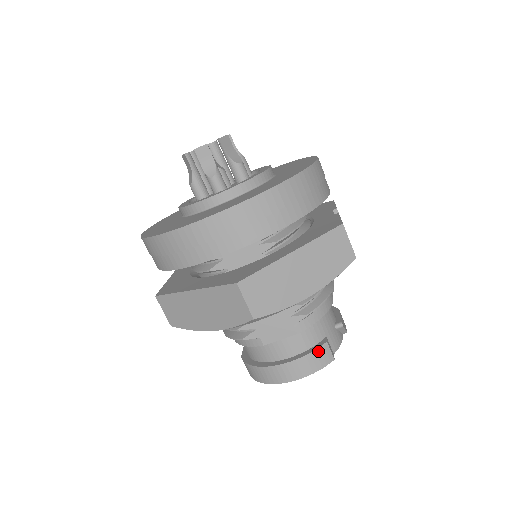
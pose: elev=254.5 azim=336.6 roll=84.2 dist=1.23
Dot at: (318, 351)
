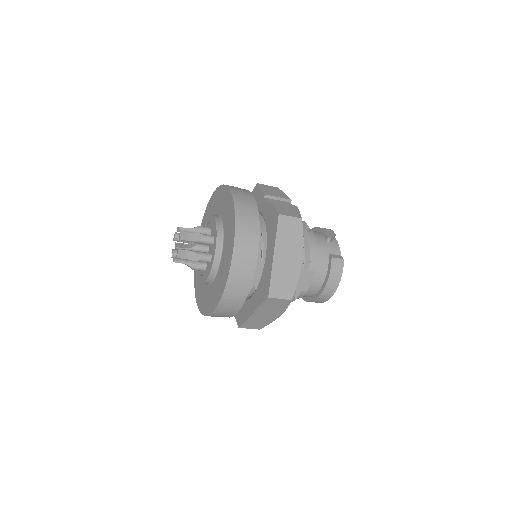
Dot at: (332, 266)
